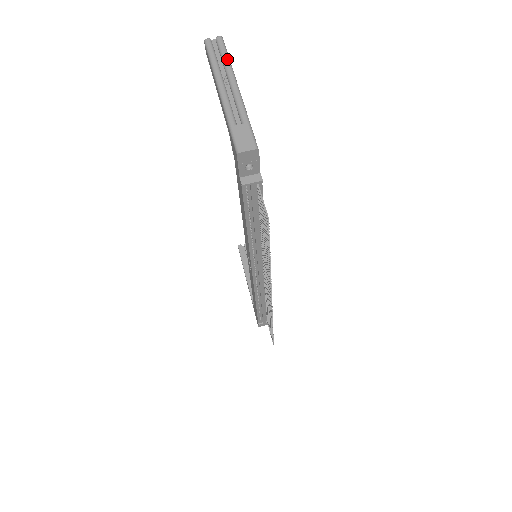
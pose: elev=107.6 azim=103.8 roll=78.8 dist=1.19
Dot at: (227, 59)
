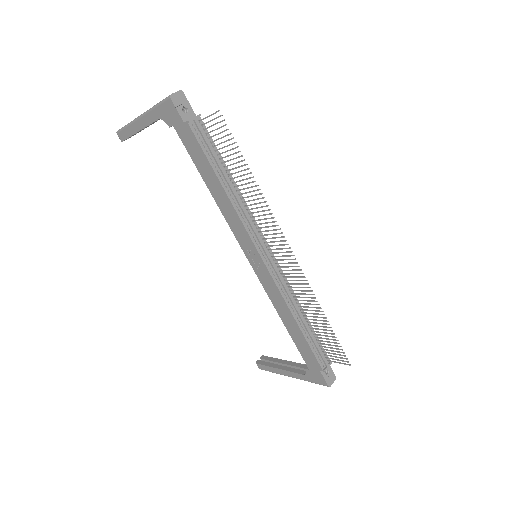
Dot at: occluded
